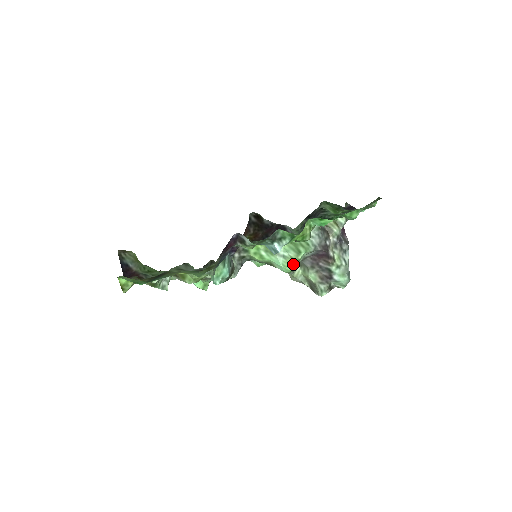
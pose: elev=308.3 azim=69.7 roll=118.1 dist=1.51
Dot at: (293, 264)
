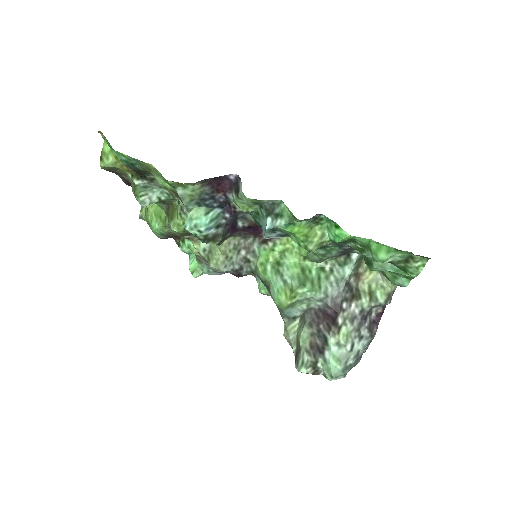
Dot at: (288, 295)
